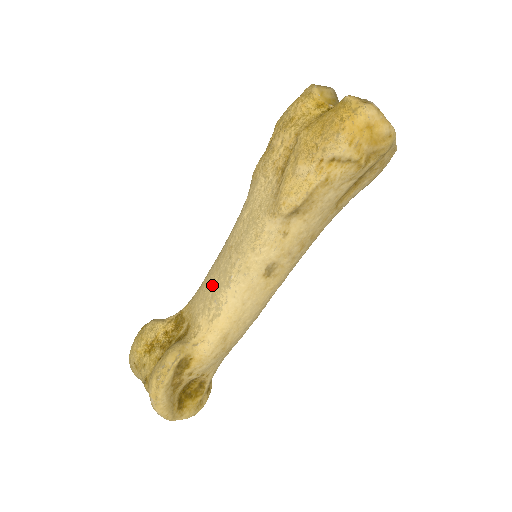
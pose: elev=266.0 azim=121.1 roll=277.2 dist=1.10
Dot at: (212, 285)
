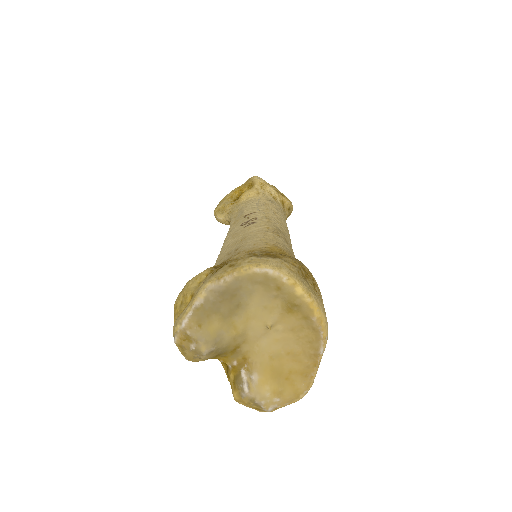
Dot at: occluded
